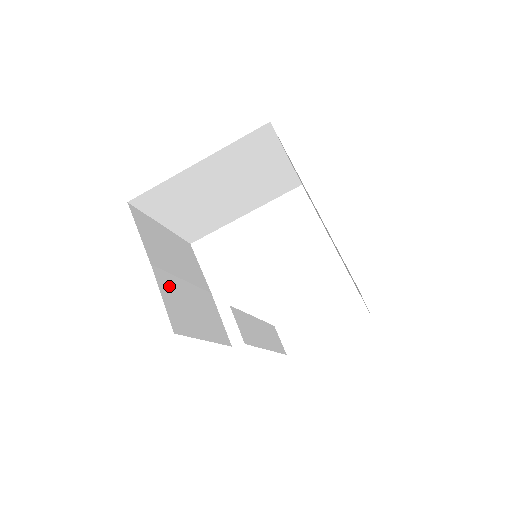
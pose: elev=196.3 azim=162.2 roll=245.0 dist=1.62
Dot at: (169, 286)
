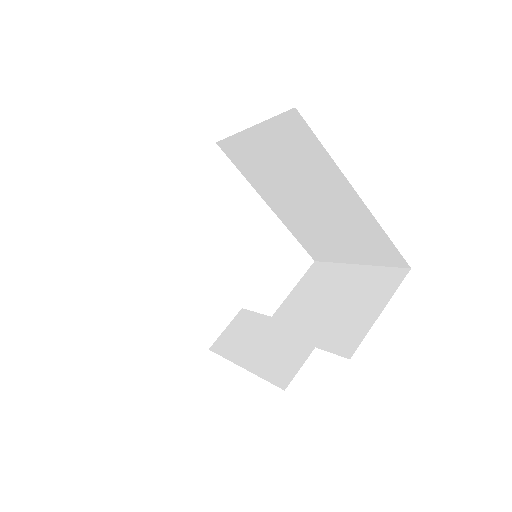
Dot at: occluded
